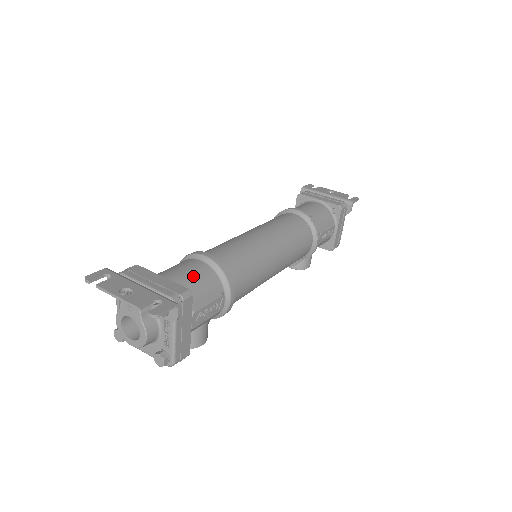
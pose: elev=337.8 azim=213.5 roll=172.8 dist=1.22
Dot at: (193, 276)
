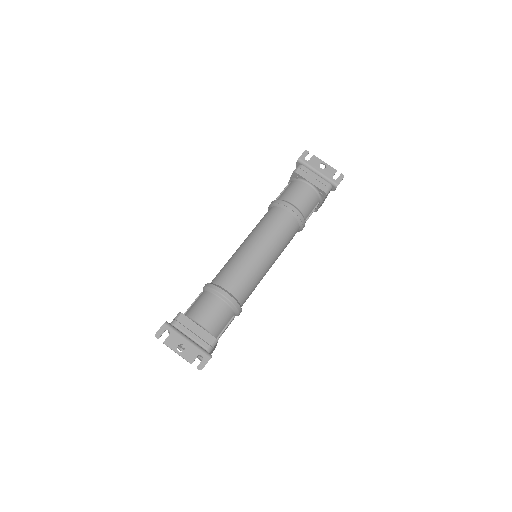
Dot at: (217, 317)
